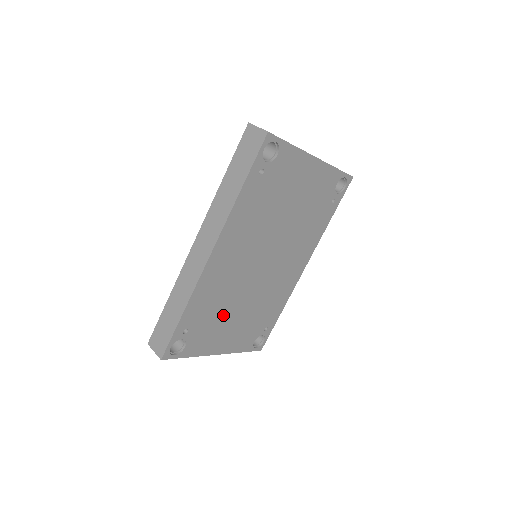
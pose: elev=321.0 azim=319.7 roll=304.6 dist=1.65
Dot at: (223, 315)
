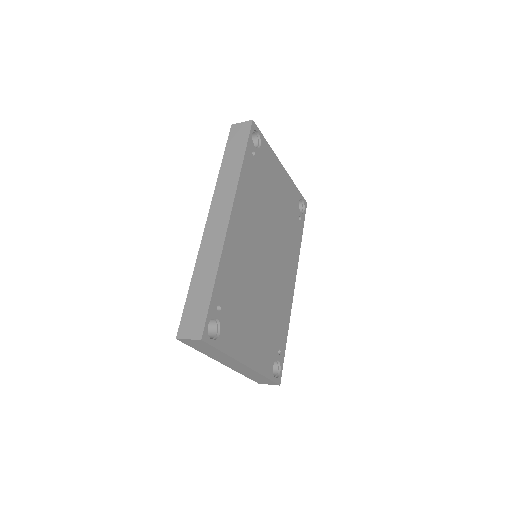
Dot at: (245, 306)
